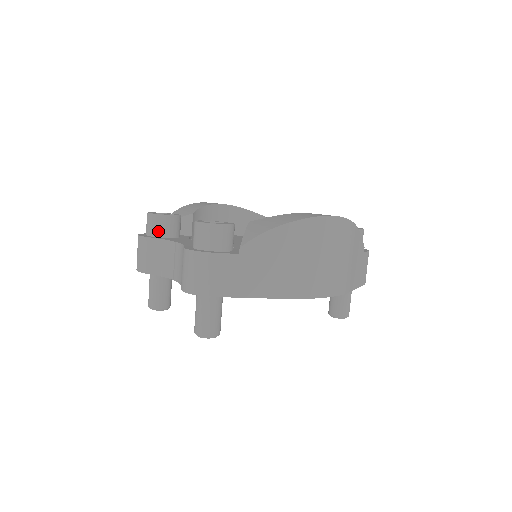
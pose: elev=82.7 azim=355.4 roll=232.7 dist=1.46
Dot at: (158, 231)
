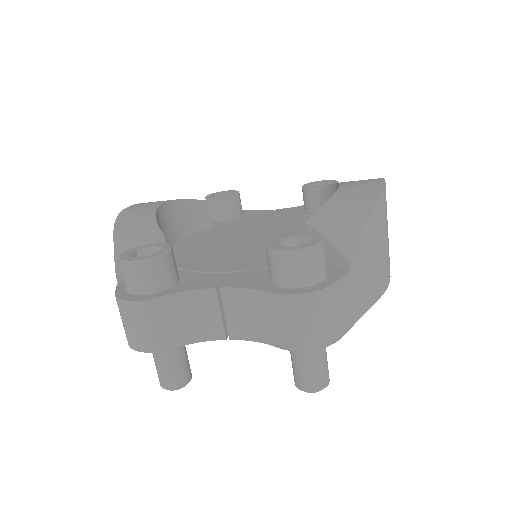
Dot at: (161, 282)
